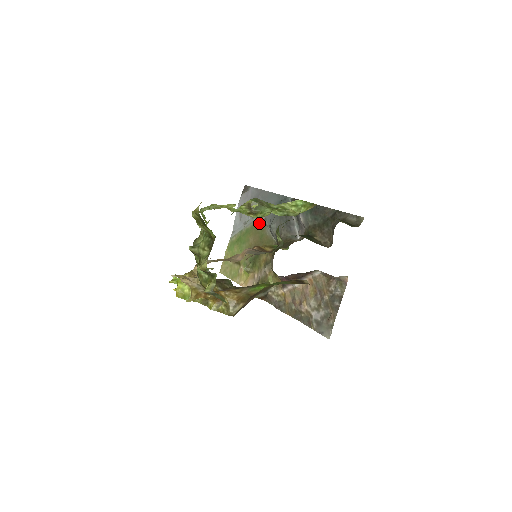
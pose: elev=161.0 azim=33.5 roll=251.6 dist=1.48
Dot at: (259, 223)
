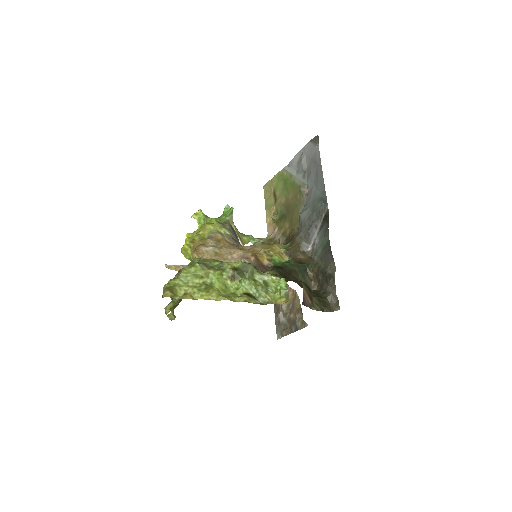
Dot at: (301, 192)
